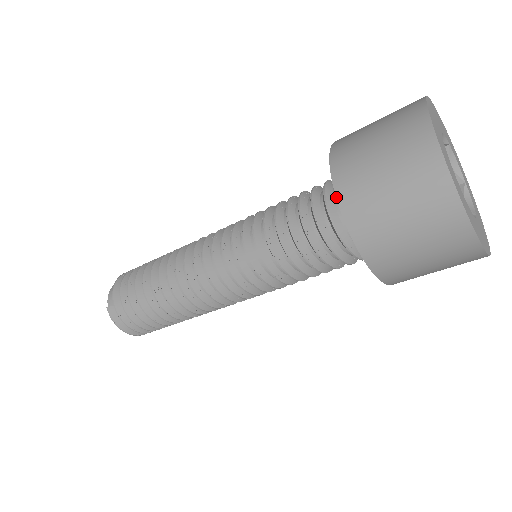
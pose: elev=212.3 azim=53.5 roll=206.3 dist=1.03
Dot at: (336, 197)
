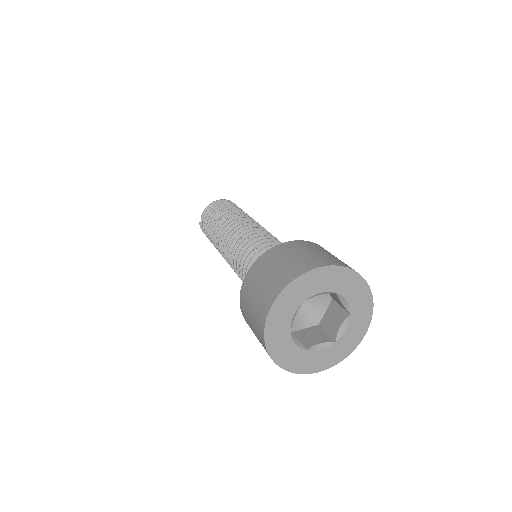
Dot at: occluded
